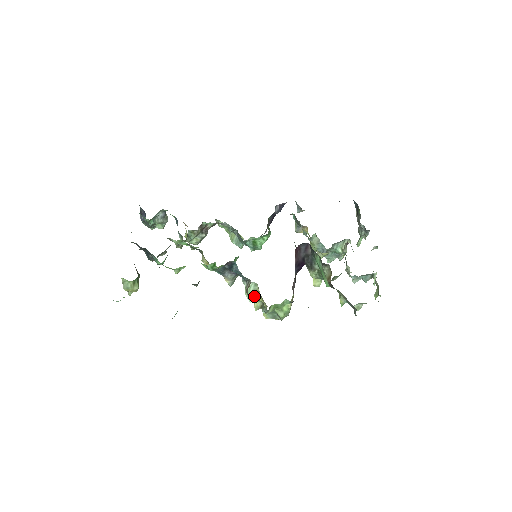
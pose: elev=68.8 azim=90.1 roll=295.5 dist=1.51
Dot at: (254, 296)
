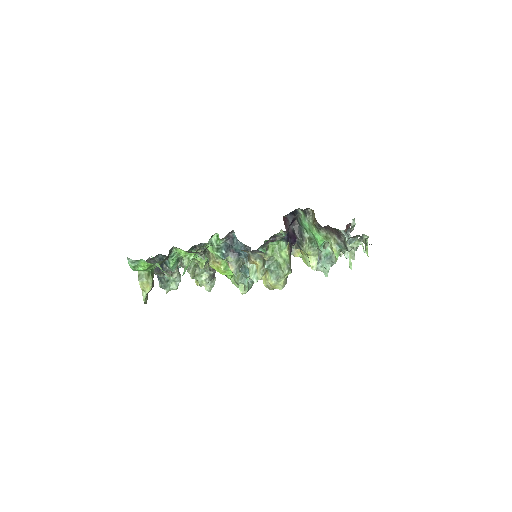
Dot at: (258, 277)
